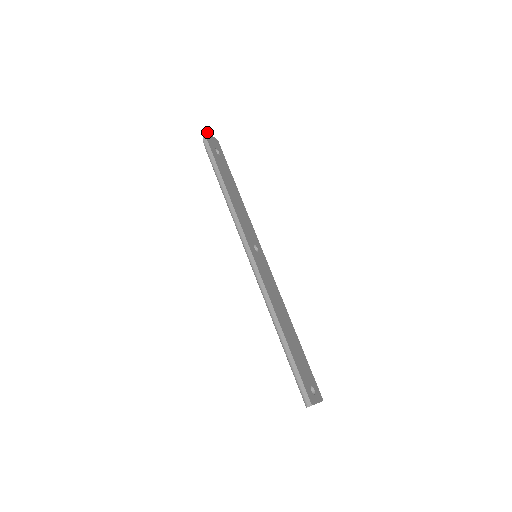
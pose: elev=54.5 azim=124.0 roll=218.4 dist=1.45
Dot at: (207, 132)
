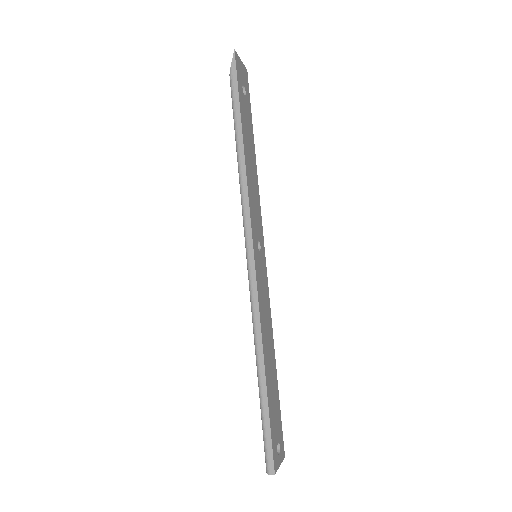
Dot at: (238, 56)
